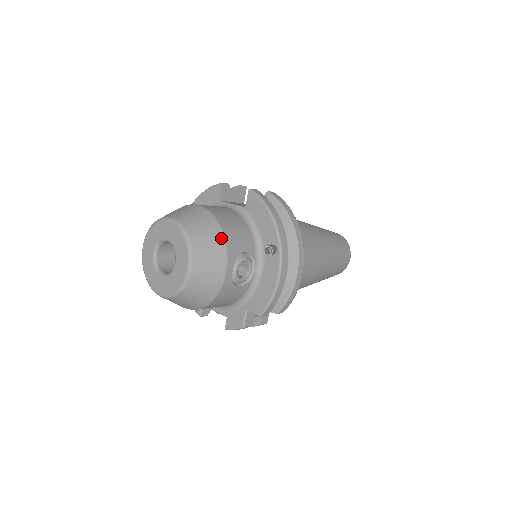
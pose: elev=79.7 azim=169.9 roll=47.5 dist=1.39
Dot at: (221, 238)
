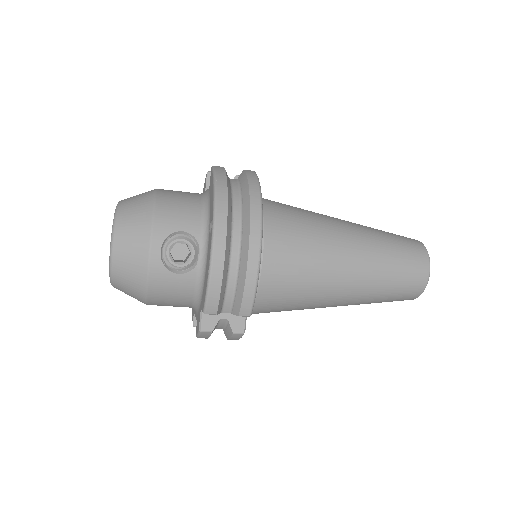
Dot at: (149, 213)
